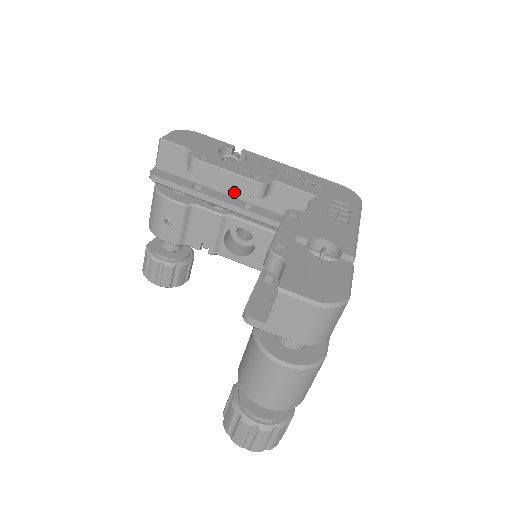
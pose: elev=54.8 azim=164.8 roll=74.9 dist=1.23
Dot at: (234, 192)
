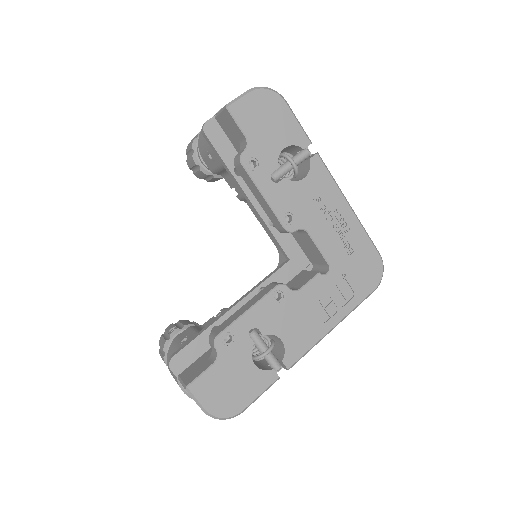
Dot at: occluded
